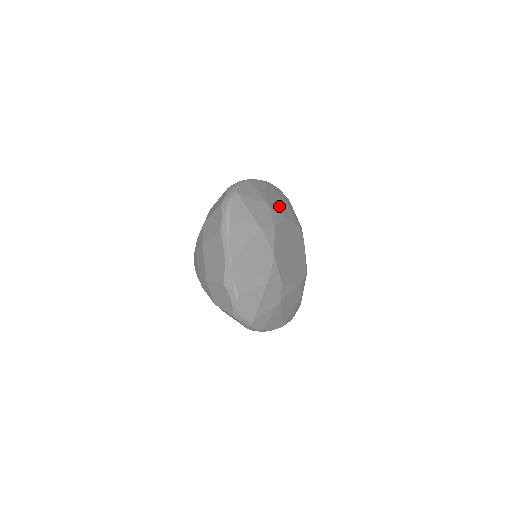
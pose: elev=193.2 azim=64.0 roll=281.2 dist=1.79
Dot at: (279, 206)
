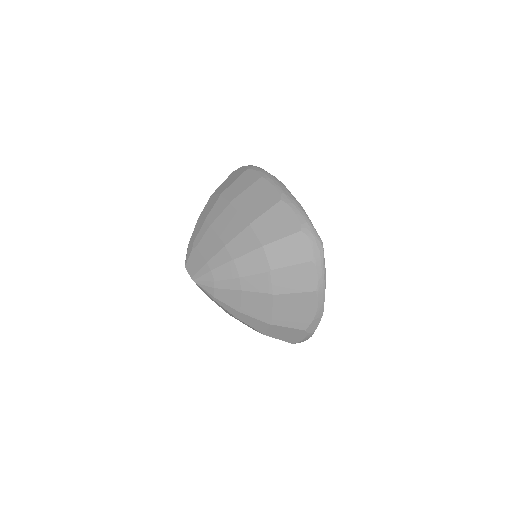
Dot at: occluded
